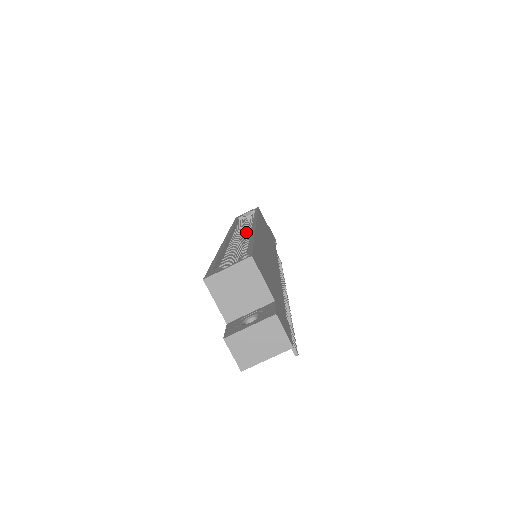
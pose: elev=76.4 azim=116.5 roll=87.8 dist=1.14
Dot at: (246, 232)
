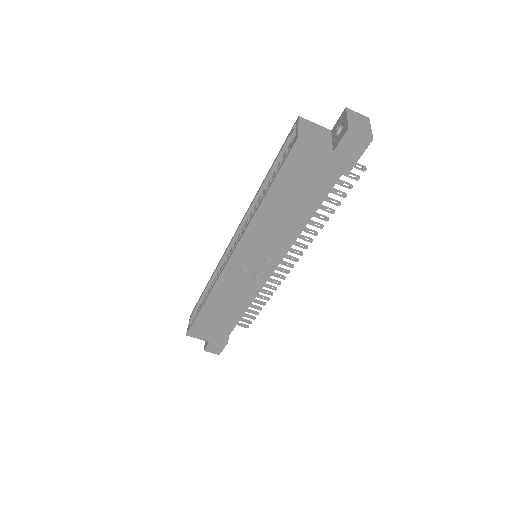
Dot at: occluded
